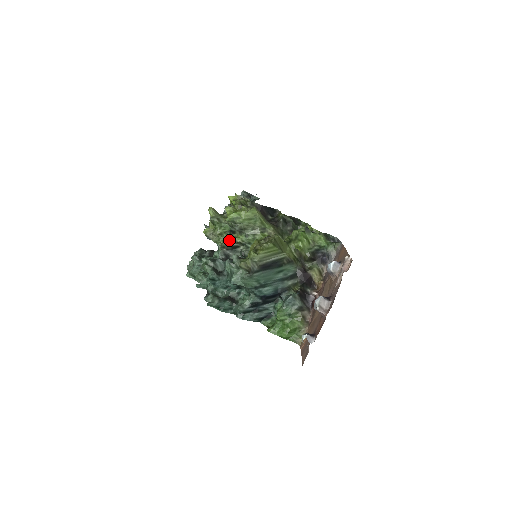
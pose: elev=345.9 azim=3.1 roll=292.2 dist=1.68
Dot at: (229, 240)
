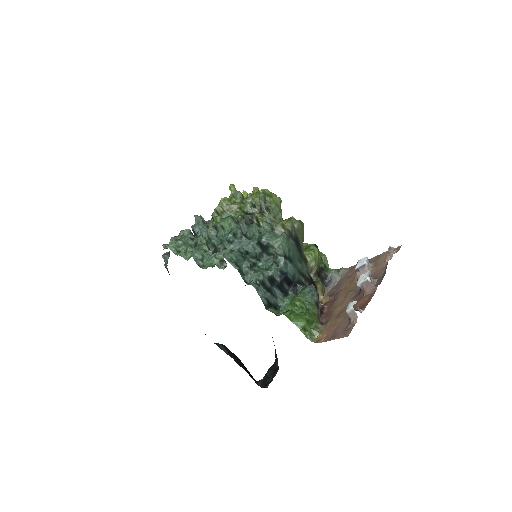
Dot at: occluded
